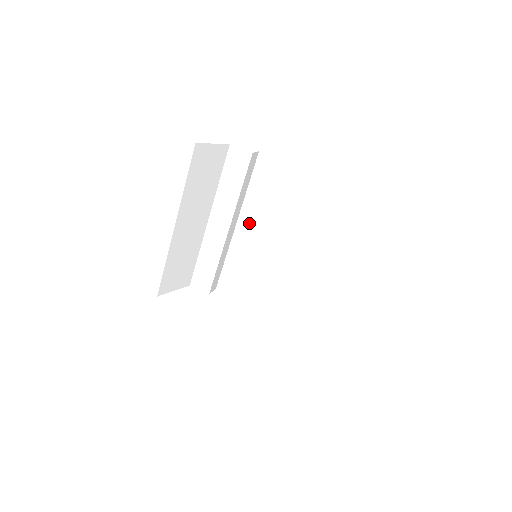
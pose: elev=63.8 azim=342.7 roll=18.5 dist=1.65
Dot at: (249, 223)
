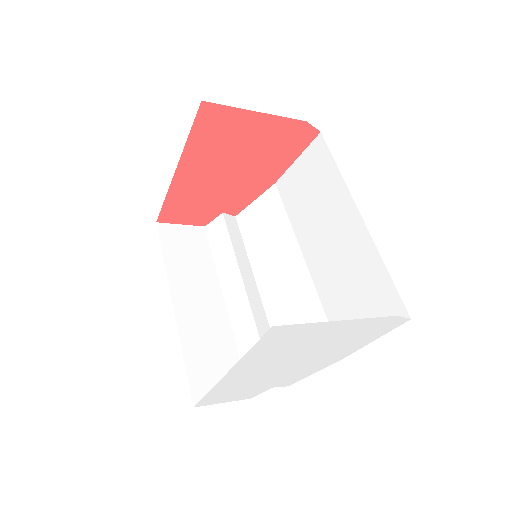
Dot at: (267, 277)
